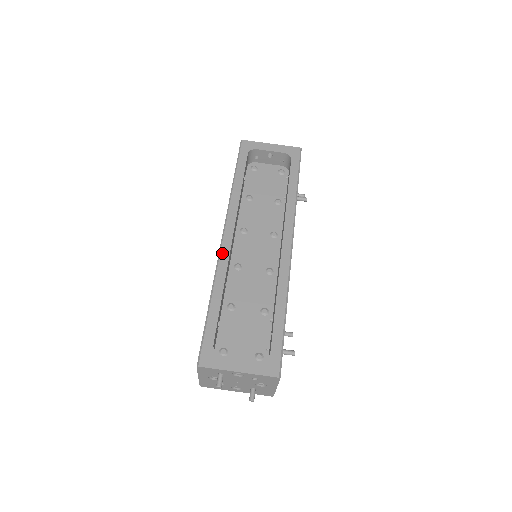
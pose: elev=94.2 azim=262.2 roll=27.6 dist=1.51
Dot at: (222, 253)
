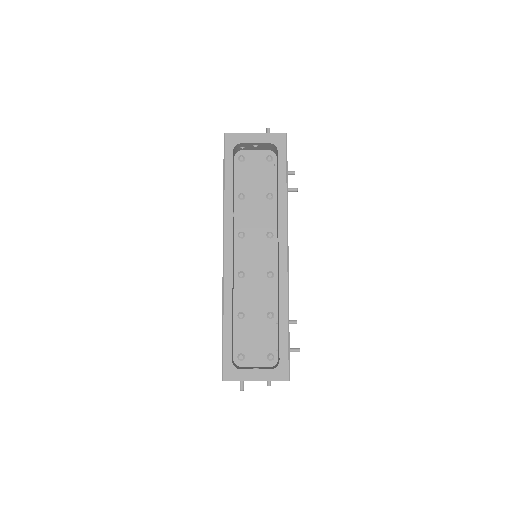
Dot at: (225, 272)
